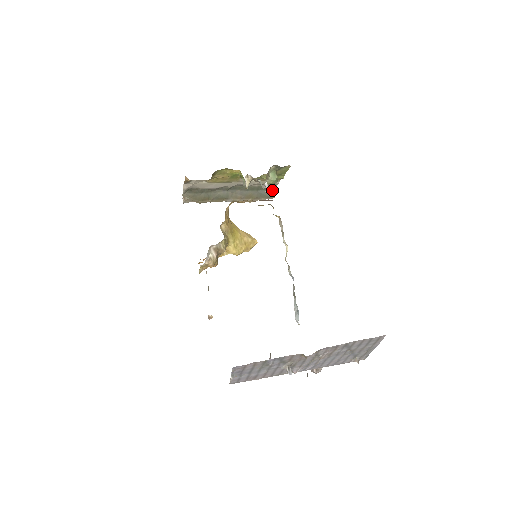
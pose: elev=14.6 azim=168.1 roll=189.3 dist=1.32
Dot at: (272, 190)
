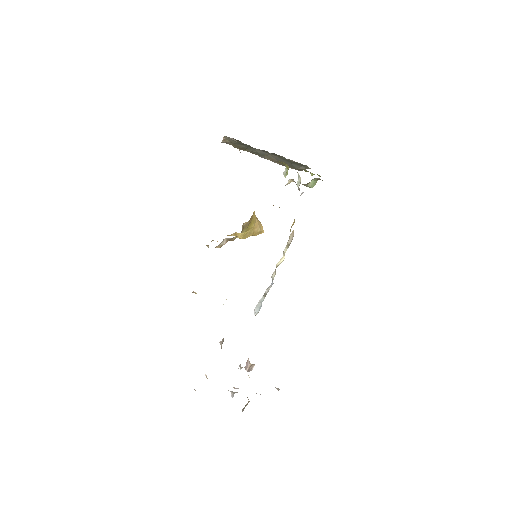
Dot at: (304, 167)
